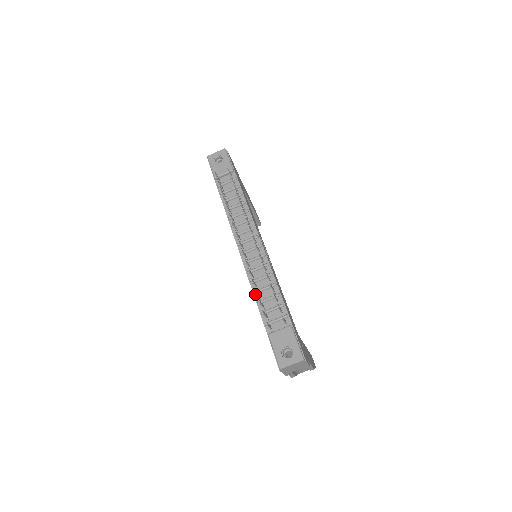
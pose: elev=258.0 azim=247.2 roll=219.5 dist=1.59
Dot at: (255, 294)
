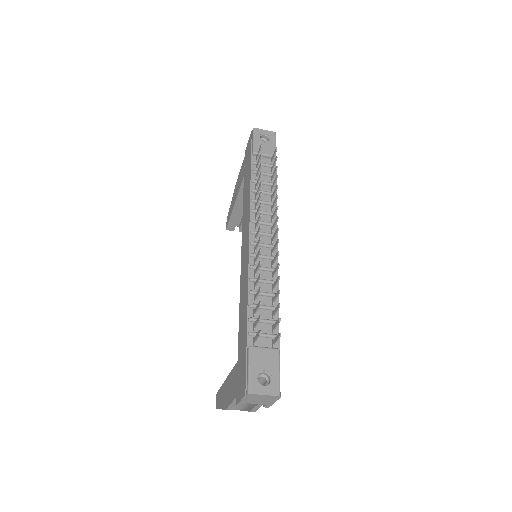
Dot at: (250, 294)
